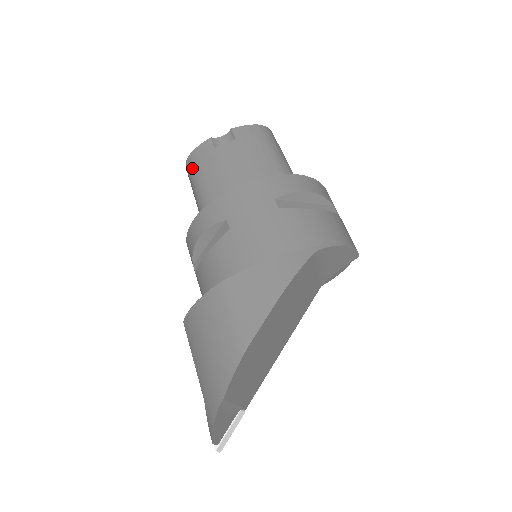
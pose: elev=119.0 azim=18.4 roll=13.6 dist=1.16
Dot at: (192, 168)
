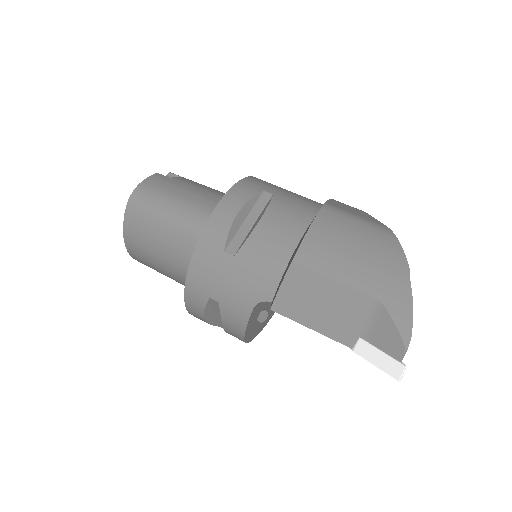
Dot at: (151, 192)
